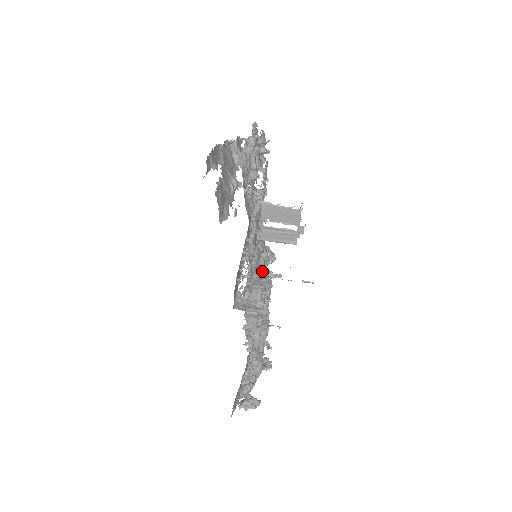
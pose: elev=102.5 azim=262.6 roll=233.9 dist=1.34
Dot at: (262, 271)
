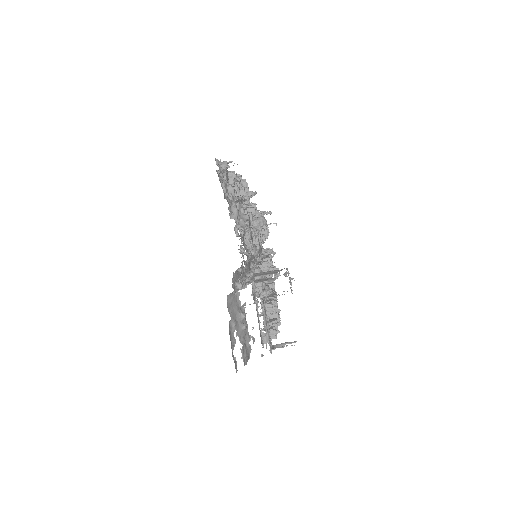
Dot at: occluded
